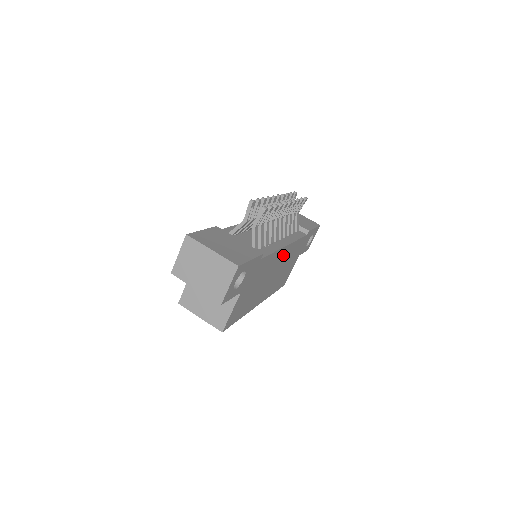
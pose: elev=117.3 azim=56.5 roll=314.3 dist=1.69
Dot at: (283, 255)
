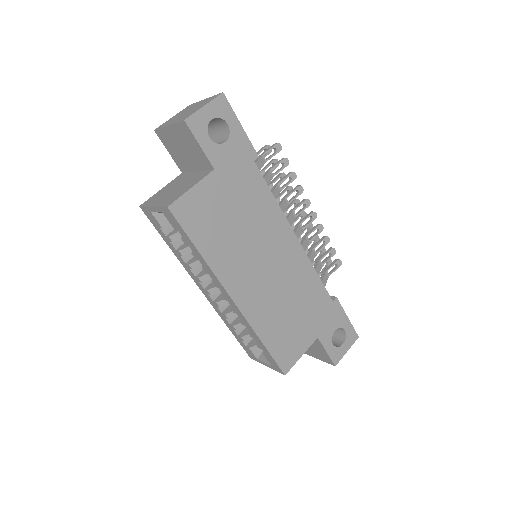
Dot at: (289, 252)
